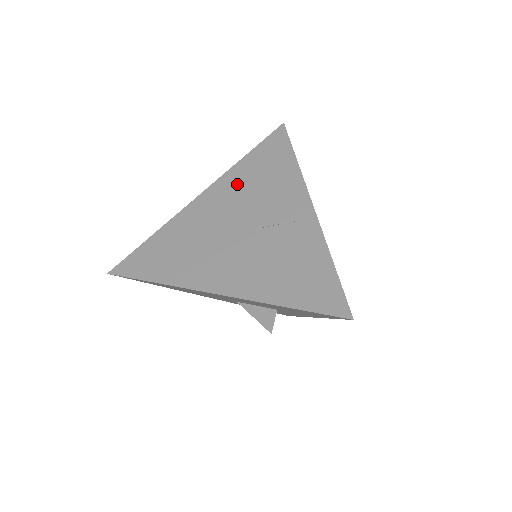
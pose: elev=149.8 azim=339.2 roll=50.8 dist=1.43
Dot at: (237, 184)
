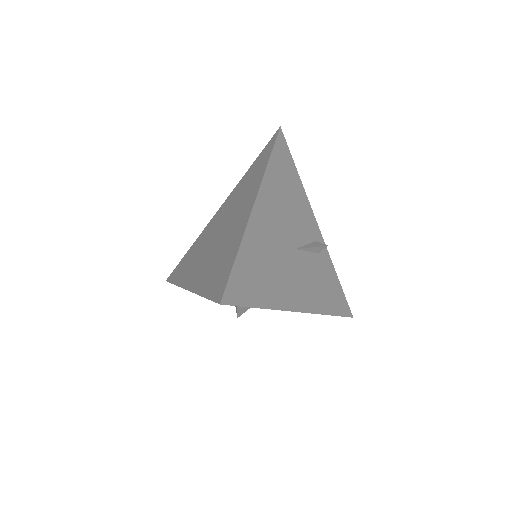
Dot at: (276, 194)
